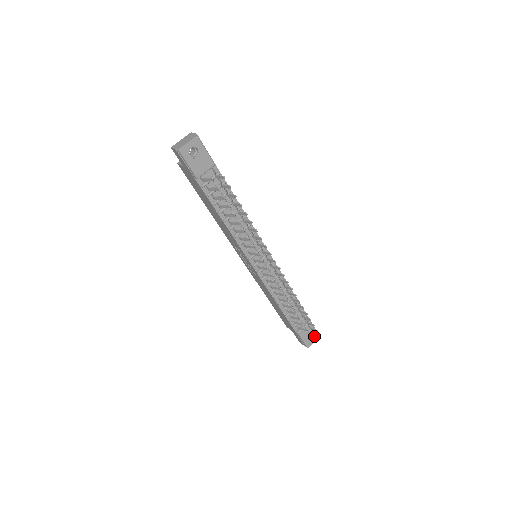
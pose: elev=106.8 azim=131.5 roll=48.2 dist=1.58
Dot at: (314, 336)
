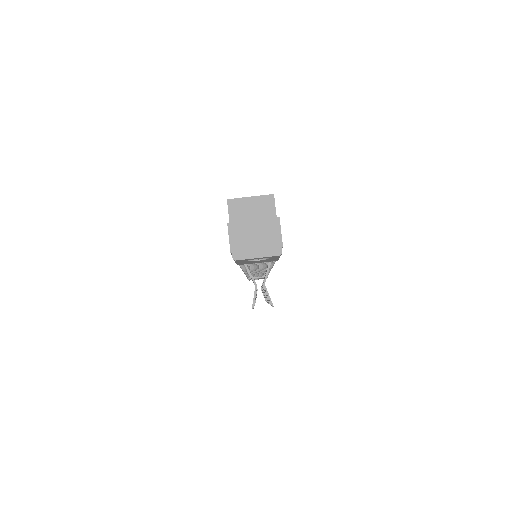
Dot at: occluded
